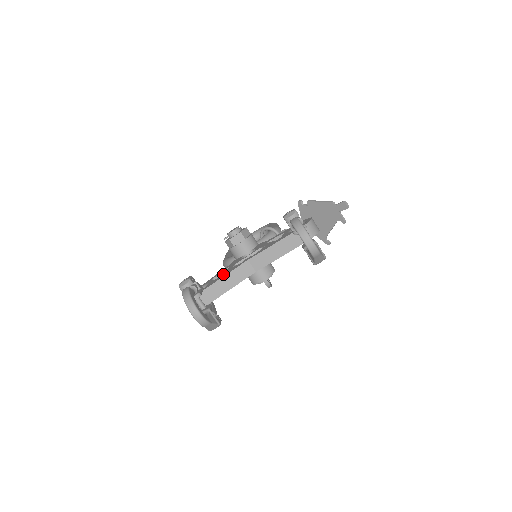
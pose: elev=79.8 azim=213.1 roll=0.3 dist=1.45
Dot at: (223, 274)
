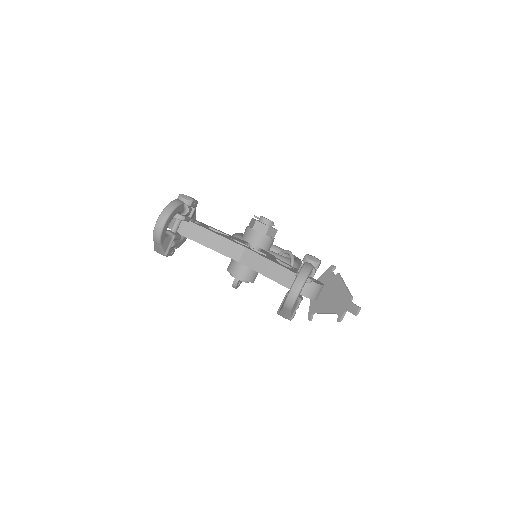
Dot at: occluded
